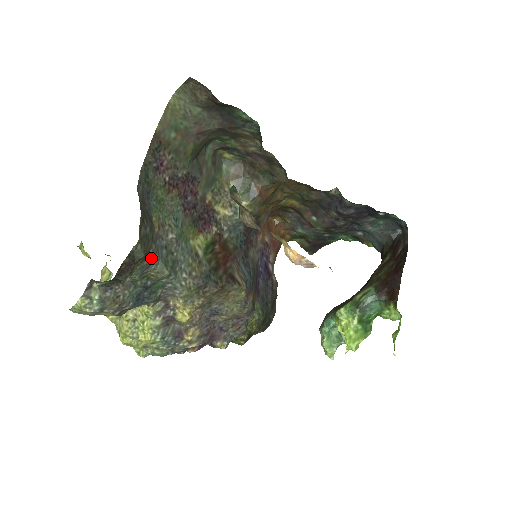
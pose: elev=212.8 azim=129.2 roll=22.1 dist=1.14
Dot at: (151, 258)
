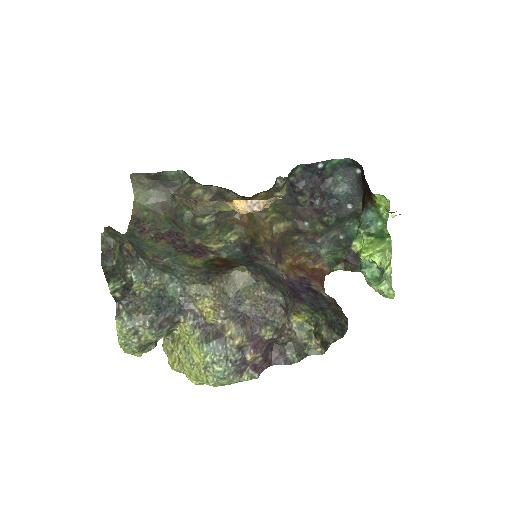
Dot at: (144, 265)
